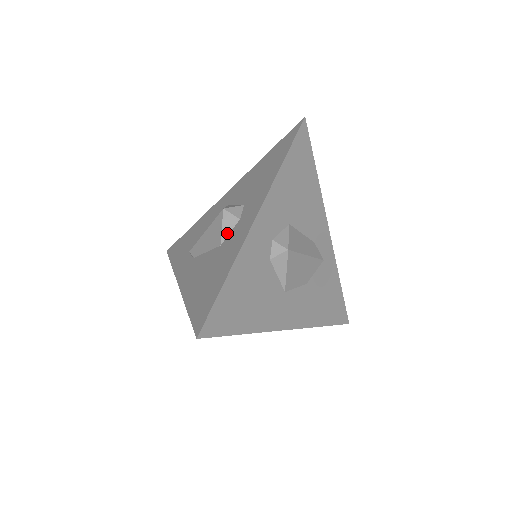
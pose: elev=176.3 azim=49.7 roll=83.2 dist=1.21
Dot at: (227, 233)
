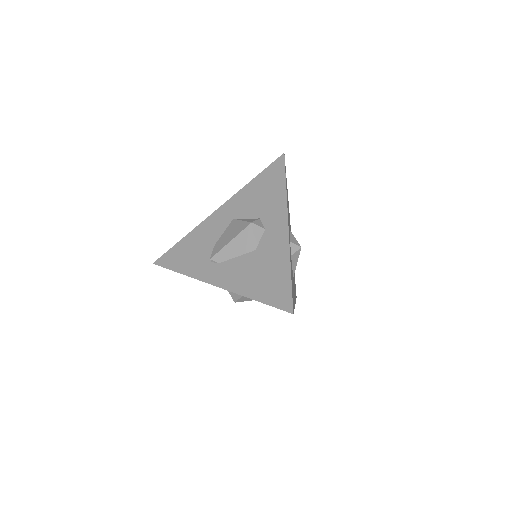
Dot at: (258, 240)
